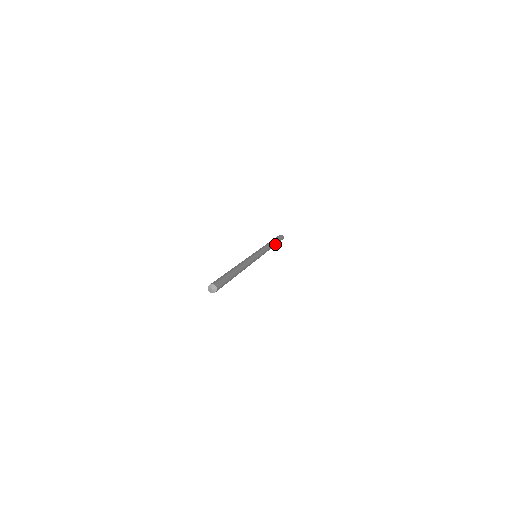
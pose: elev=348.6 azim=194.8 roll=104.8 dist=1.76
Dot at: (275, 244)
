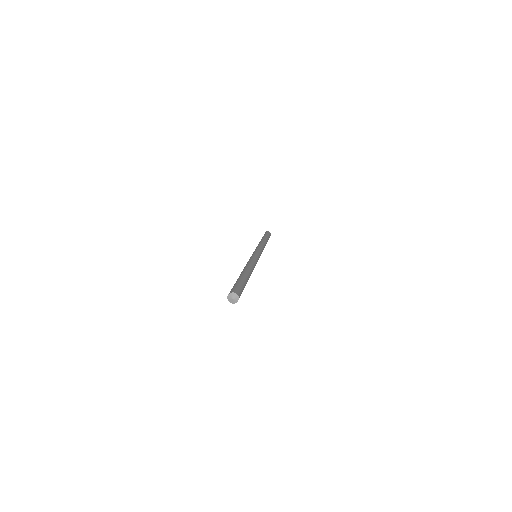
Dot at: (266, 239)
